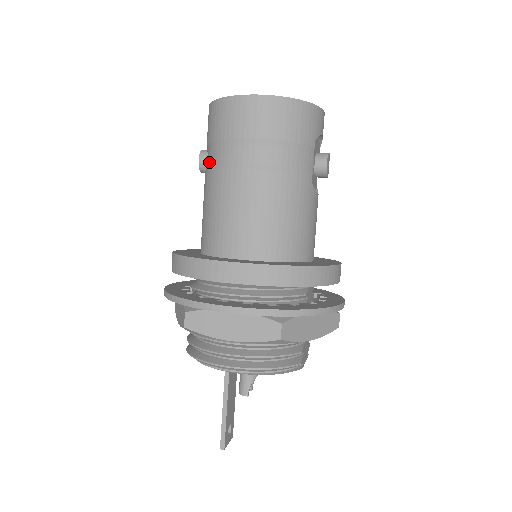
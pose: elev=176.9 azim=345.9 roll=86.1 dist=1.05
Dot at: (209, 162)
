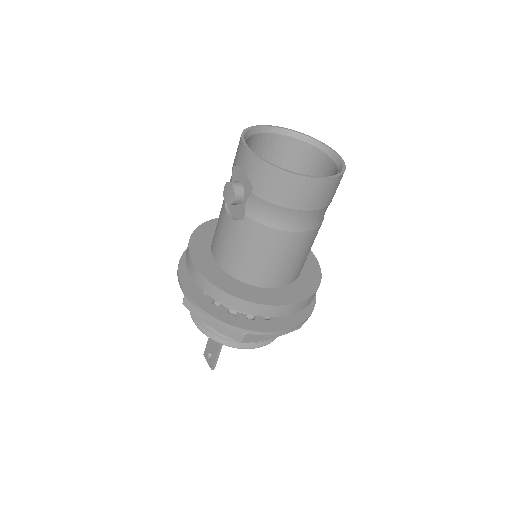
Dot at: (259, 215)
